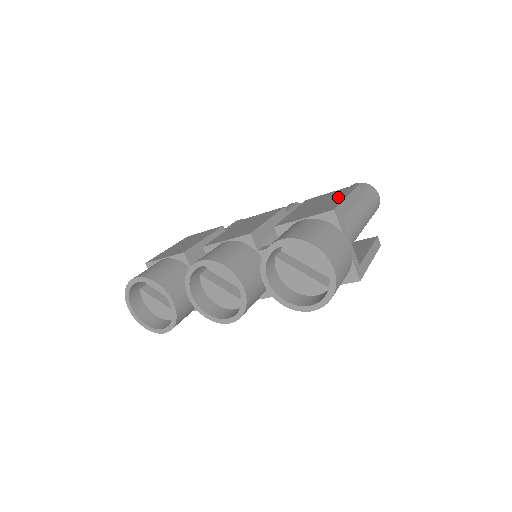
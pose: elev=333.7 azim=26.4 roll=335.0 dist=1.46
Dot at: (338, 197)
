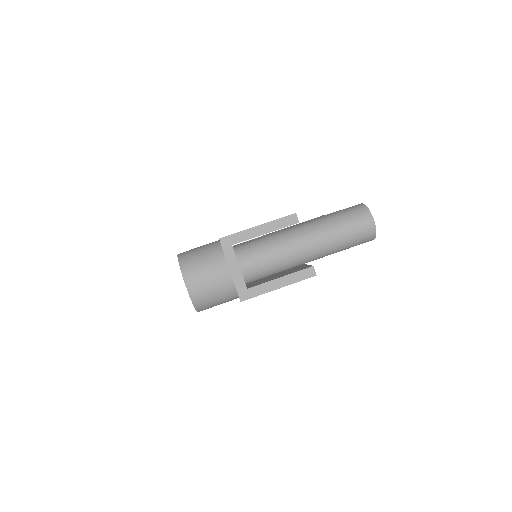
Dot at: occluded
